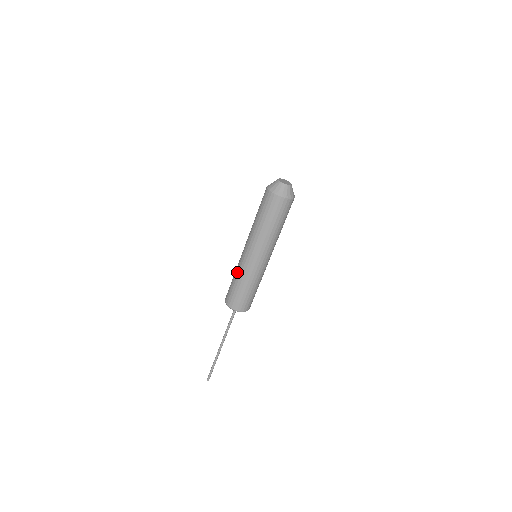
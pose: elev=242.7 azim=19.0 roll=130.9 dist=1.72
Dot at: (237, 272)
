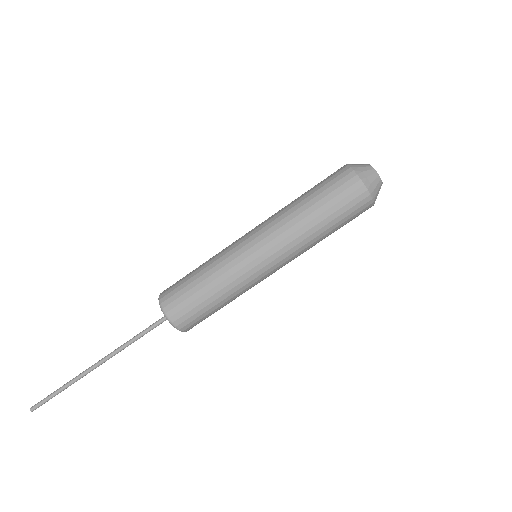
Dot at: (216, 267)
